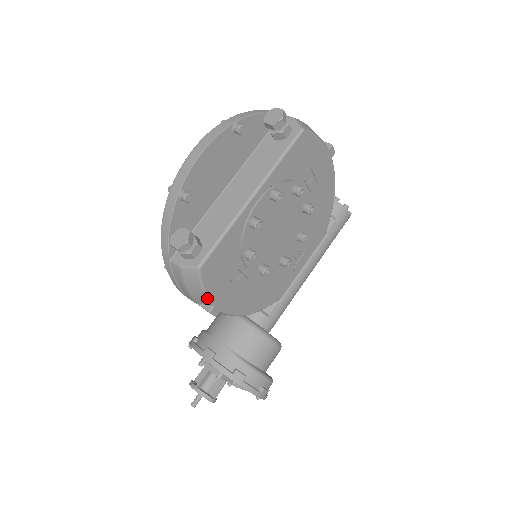
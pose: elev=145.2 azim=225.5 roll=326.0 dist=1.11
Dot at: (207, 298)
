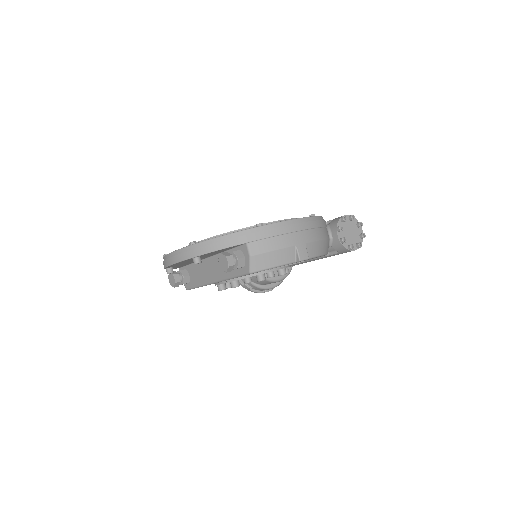
Dot at: occluded
